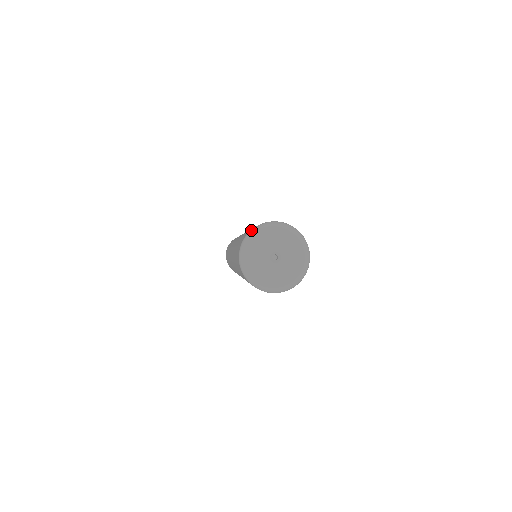
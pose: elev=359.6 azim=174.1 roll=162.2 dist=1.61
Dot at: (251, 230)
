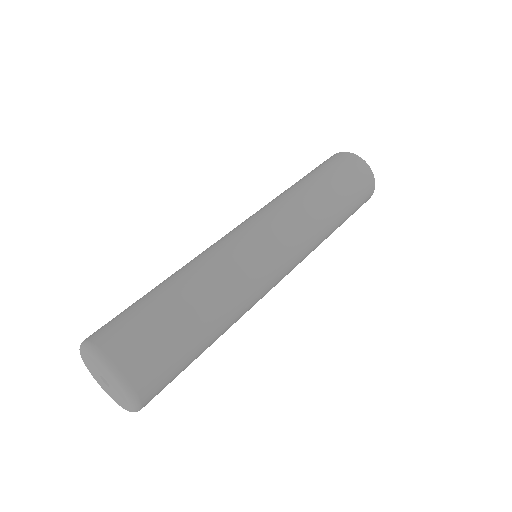
Dot at: (96, 349)
